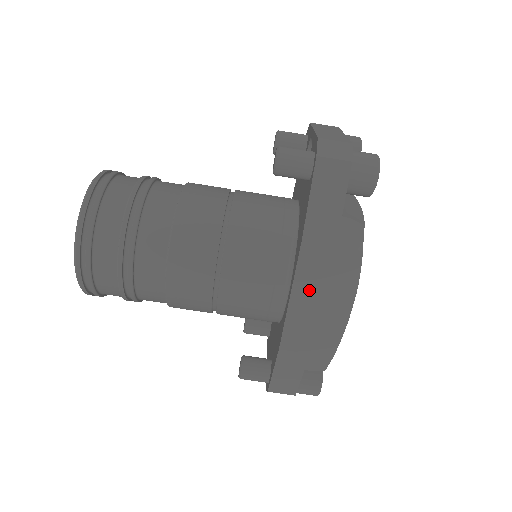
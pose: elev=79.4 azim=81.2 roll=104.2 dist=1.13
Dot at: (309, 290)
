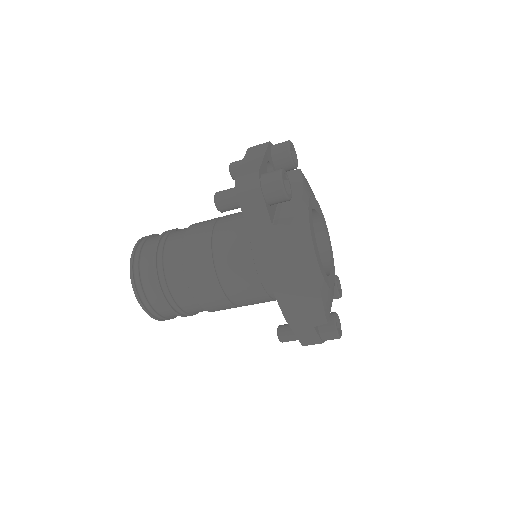
Dot at: (280, 278)
